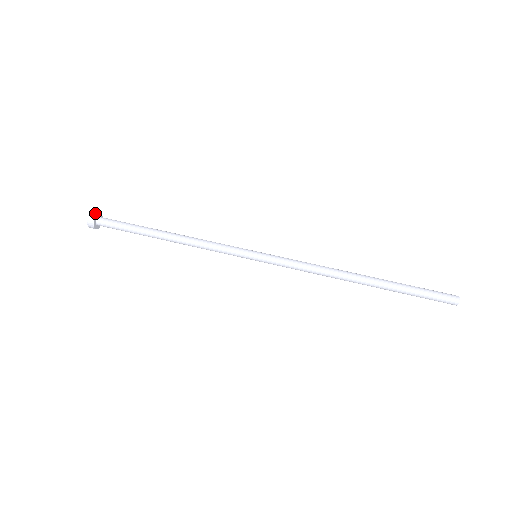
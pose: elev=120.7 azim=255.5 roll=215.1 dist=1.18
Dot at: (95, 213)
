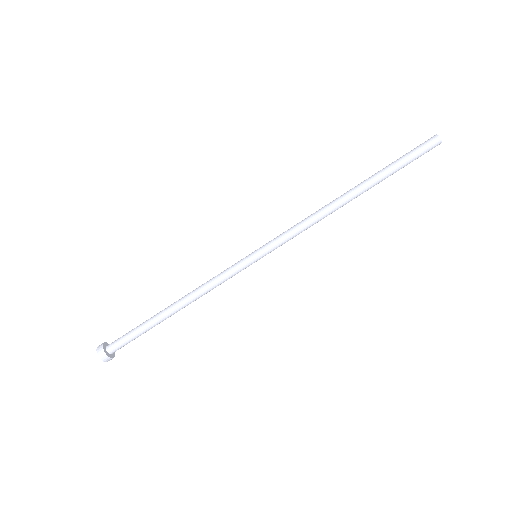
Dot at: (100, 346)
